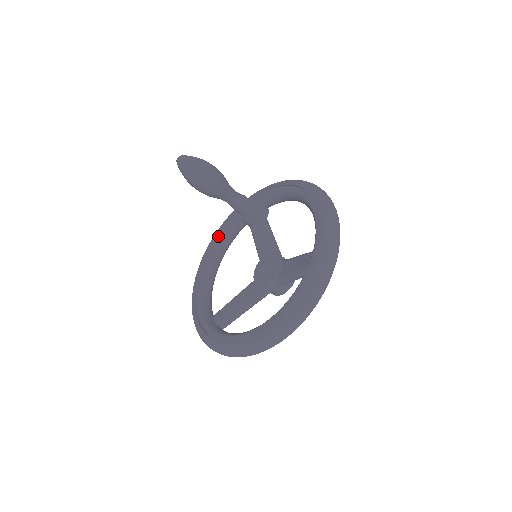
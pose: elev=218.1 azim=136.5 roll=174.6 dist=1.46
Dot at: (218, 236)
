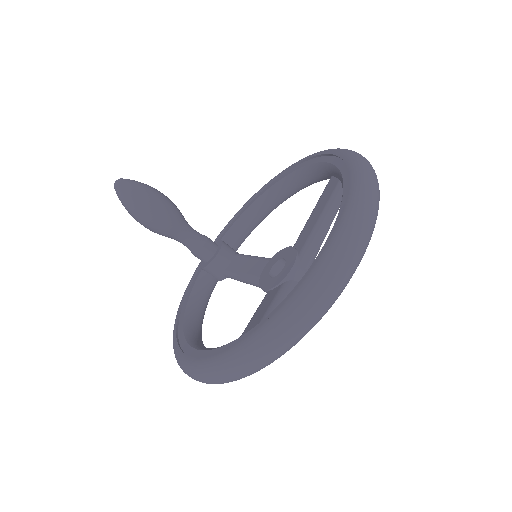
Dot at: (185, 302)
